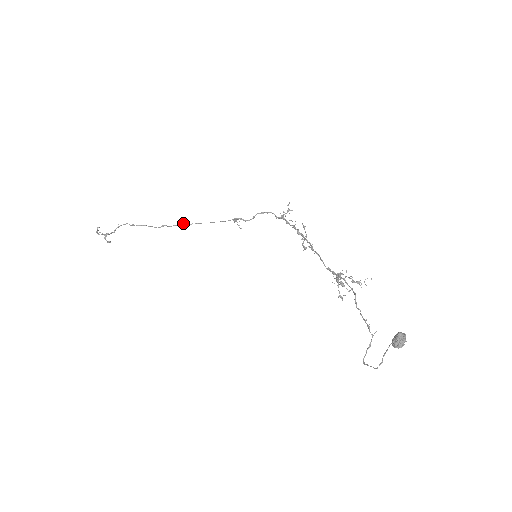
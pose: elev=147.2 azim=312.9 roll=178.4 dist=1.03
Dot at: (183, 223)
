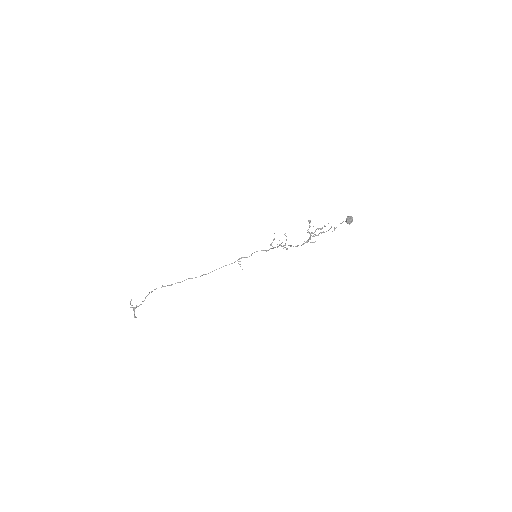
Dot at: (201, 275)
